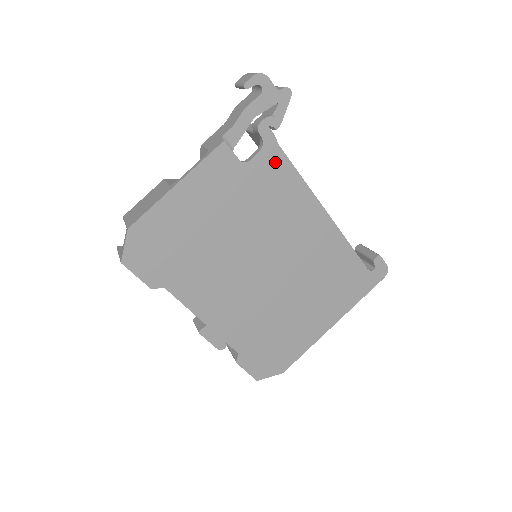
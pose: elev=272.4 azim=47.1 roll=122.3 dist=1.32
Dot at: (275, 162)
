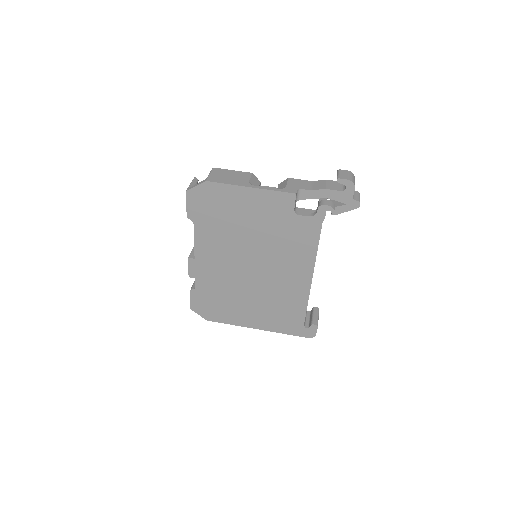
Dot at: (311, 229)
